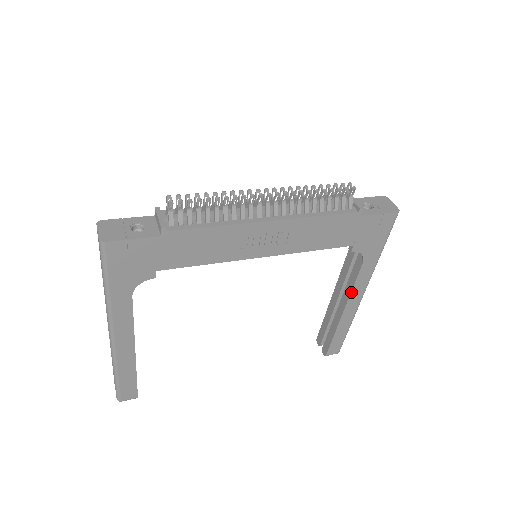
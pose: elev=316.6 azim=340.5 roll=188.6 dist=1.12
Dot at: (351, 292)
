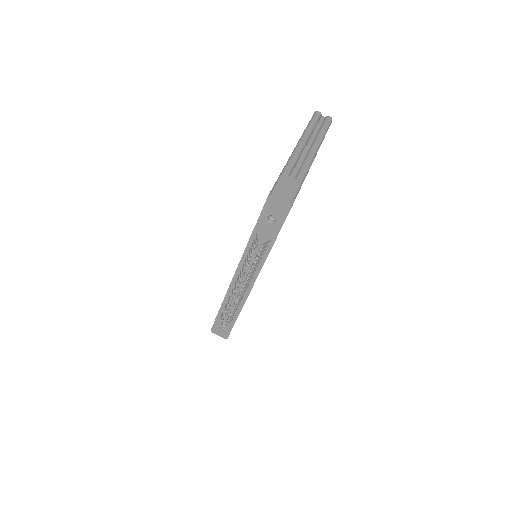
Dot at: occluded
